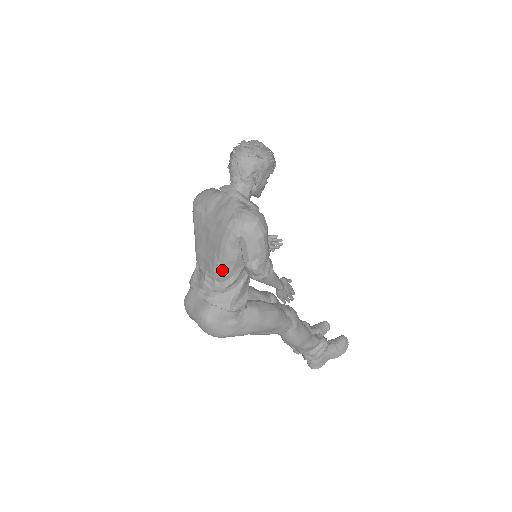
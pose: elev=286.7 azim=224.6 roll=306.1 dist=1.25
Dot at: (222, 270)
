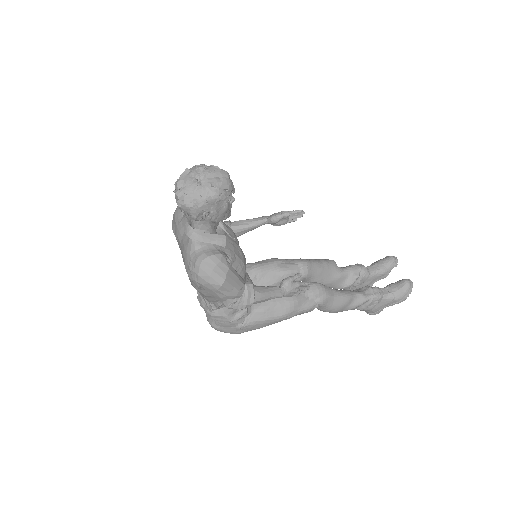
Dot at: (205, 298)
